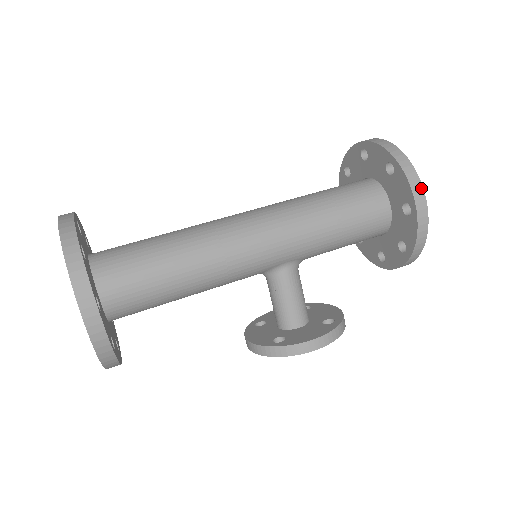
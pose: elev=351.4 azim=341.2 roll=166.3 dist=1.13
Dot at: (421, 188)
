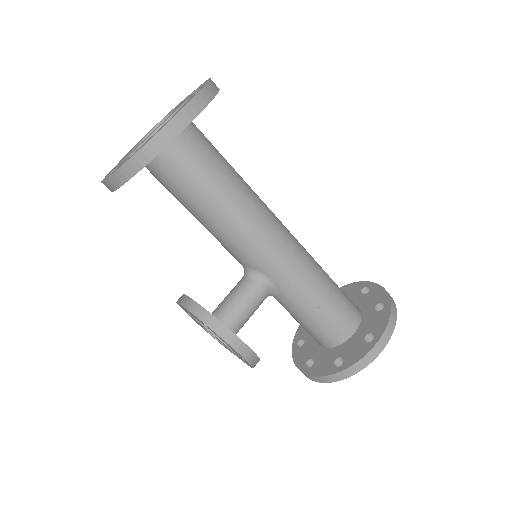
Dot at: (391, 333)
